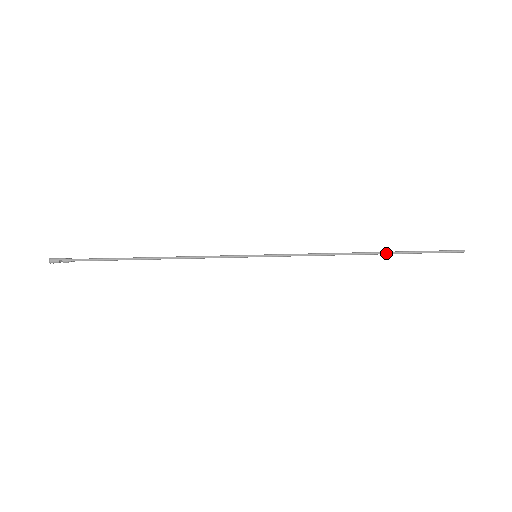
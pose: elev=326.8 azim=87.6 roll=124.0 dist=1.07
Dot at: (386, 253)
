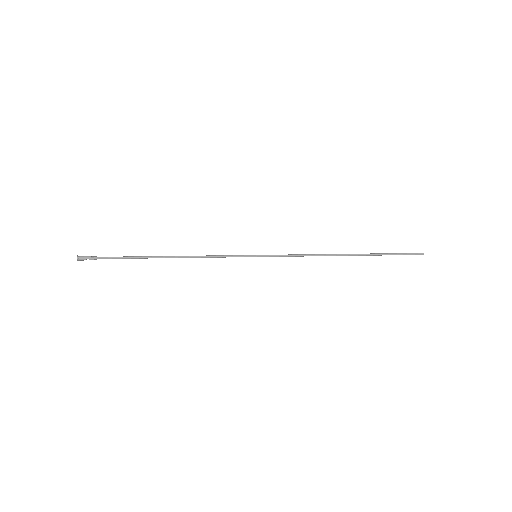
Dot at: (362, 255)
